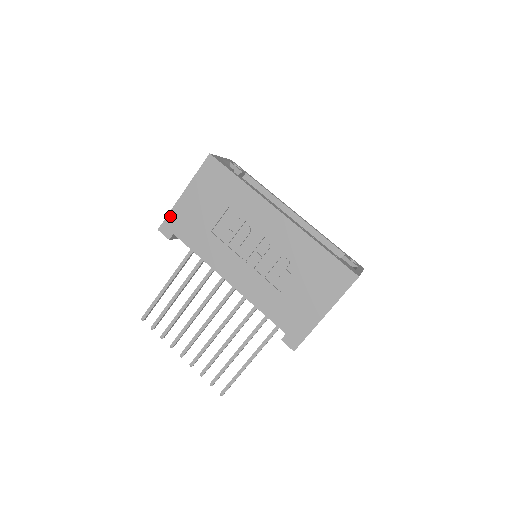
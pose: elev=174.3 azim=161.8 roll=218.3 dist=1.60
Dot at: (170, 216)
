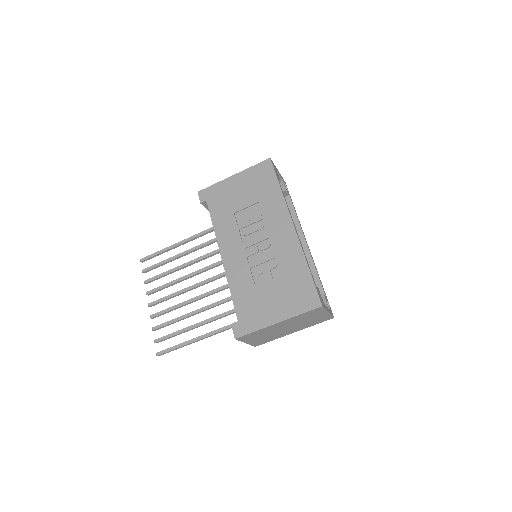
Dot at: (213, 187)
